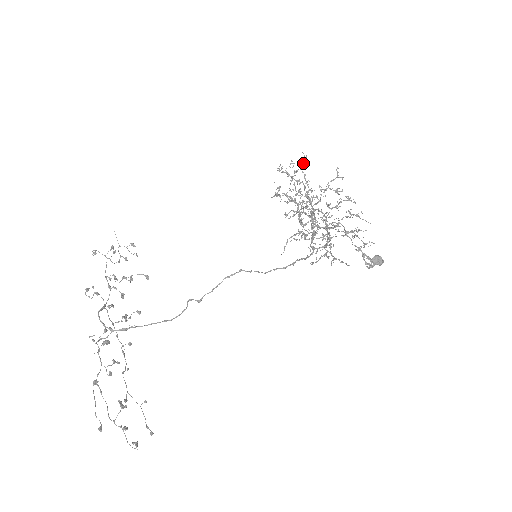
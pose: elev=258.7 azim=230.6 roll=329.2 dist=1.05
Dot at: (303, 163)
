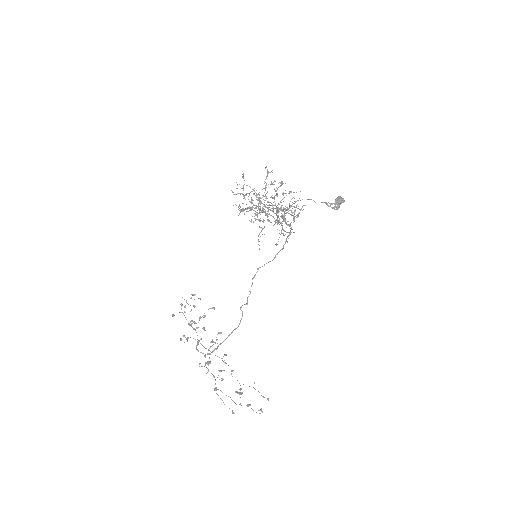
Dot at: (244, 180)
